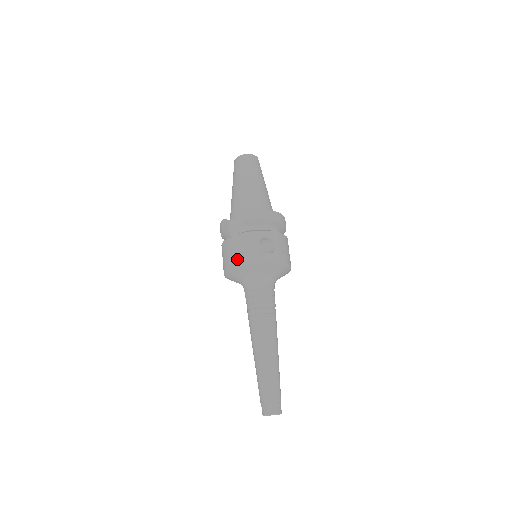
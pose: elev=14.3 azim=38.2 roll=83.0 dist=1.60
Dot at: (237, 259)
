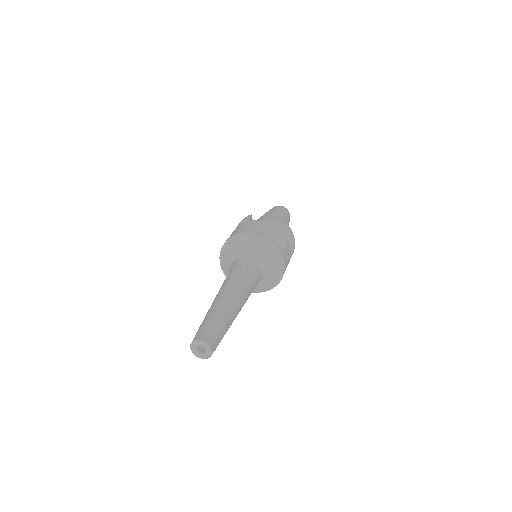
Dot at: (253, 230)
